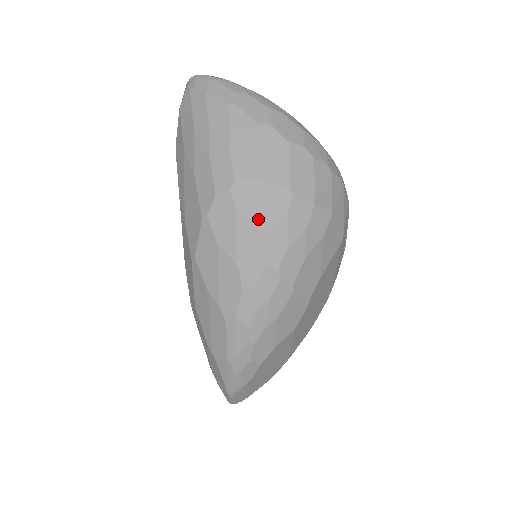
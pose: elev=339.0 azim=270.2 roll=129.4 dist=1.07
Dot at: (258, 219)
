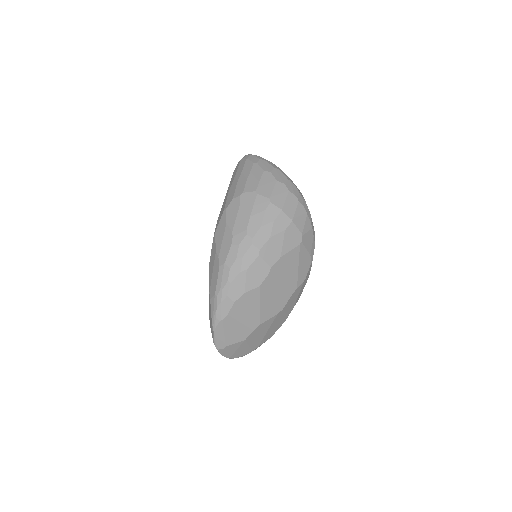
Dot at: (249, 210)
